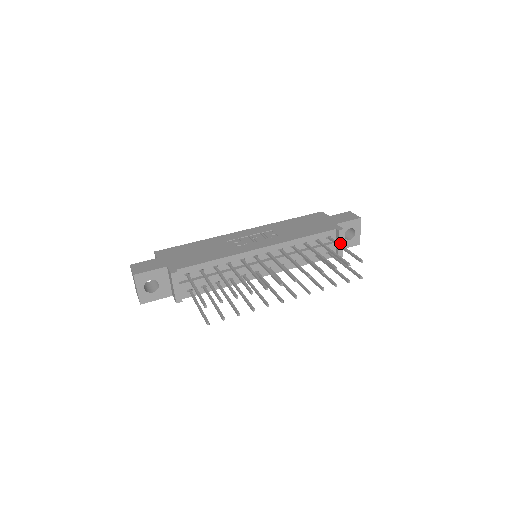
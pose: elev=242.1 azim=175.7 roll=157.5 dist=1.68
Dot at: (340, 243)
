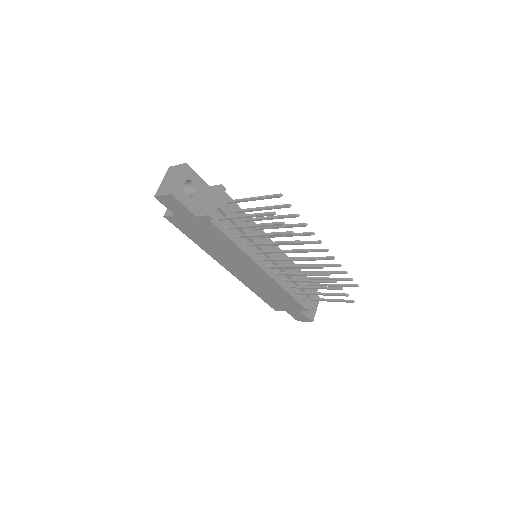
Dot at: (314, 296)
